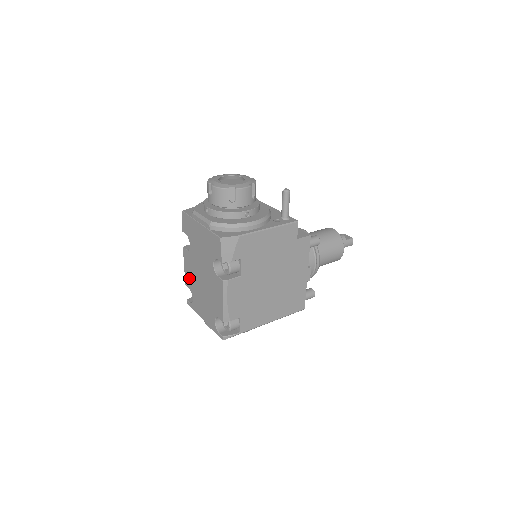
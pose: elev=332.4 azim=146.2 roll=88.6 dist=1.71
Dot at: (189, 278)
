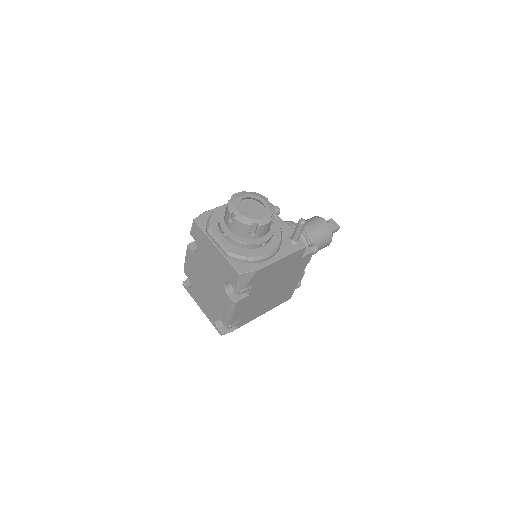
Dot at: (190, 271)
